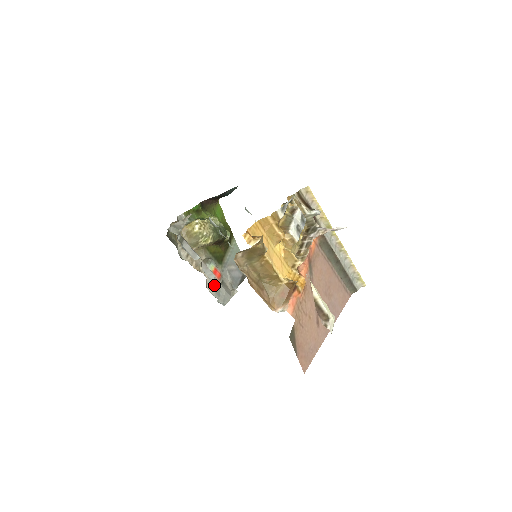
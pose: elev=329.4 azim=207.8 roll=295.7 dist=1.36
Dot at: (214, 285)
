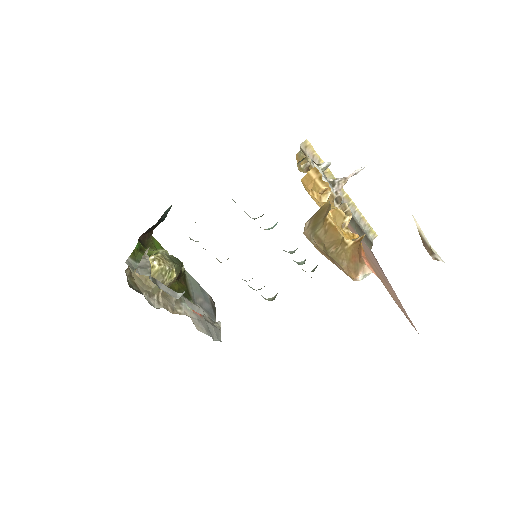
Dot at: (201, 323)
